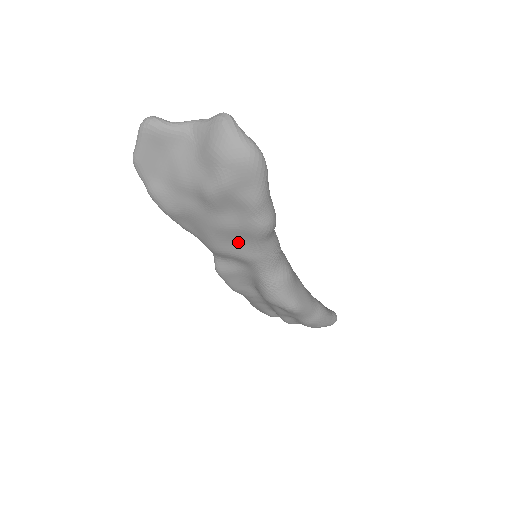
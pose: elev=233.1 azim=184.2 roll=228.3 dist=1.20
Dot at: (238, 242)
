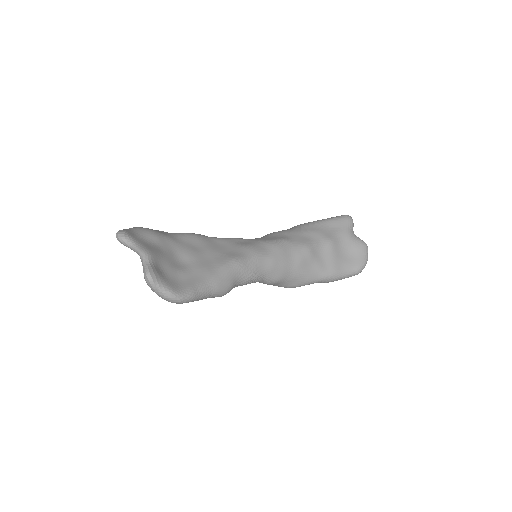
Dot at: occluded
